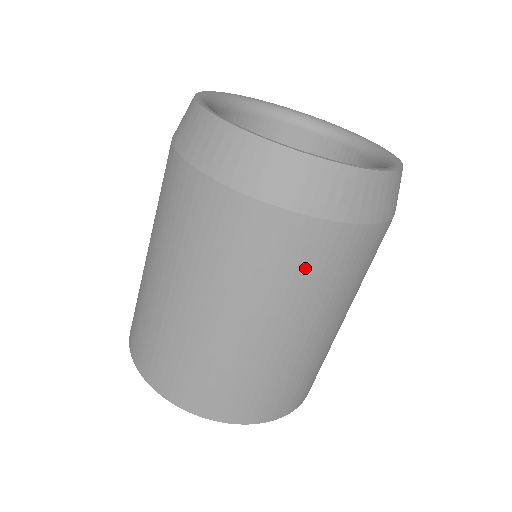
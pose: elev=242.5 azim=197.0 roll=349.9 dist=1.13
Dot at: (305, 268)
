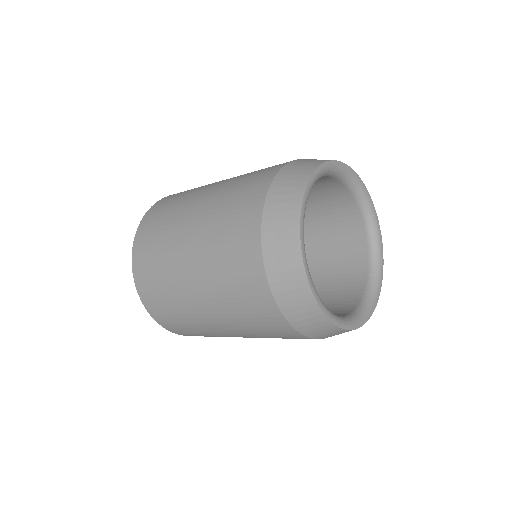
Dot at: (250, 312)
